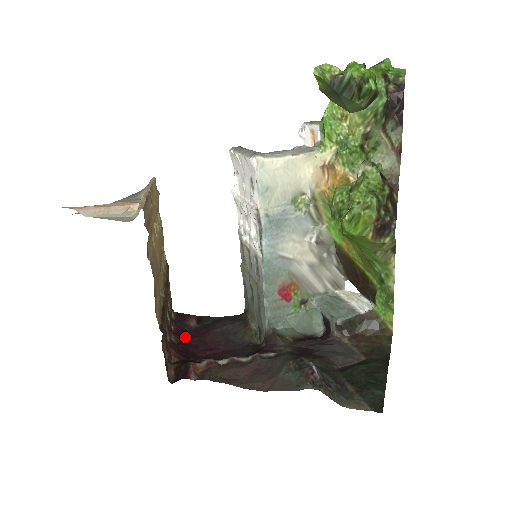
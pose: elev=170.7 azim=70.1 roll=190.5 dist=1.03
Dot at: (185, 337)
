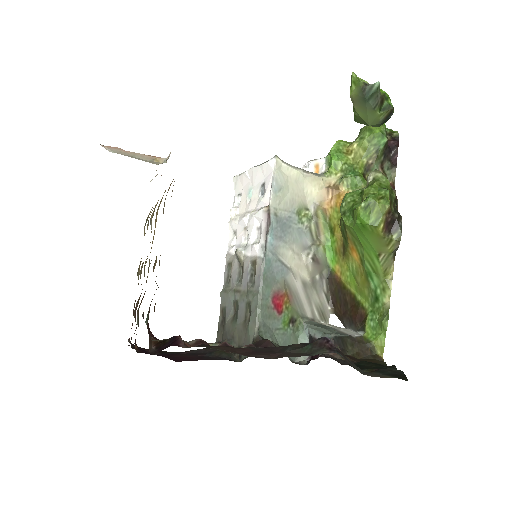
Dot at: occluded
